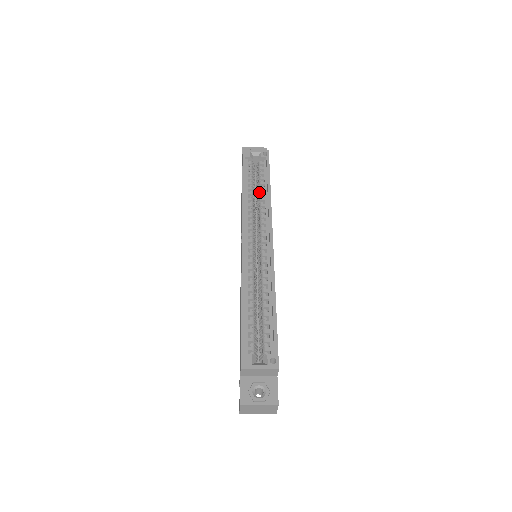
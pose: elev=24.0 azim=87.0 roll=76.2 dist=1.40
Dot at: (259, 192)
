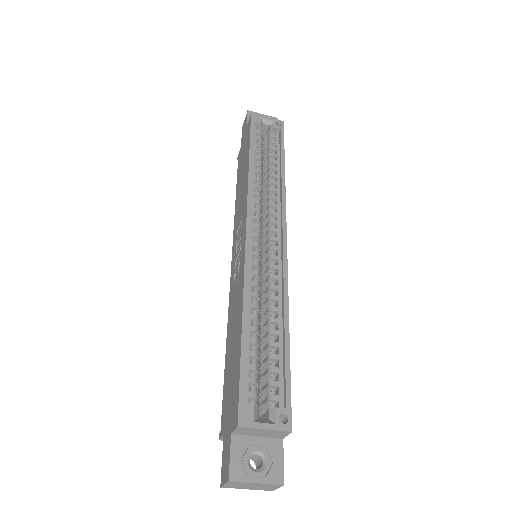
Dot at: (269, 172)
